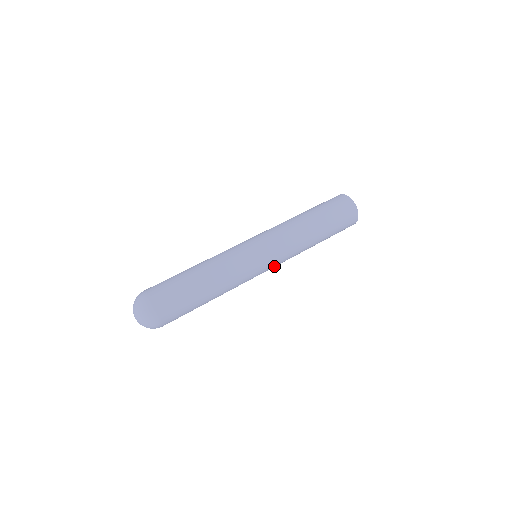
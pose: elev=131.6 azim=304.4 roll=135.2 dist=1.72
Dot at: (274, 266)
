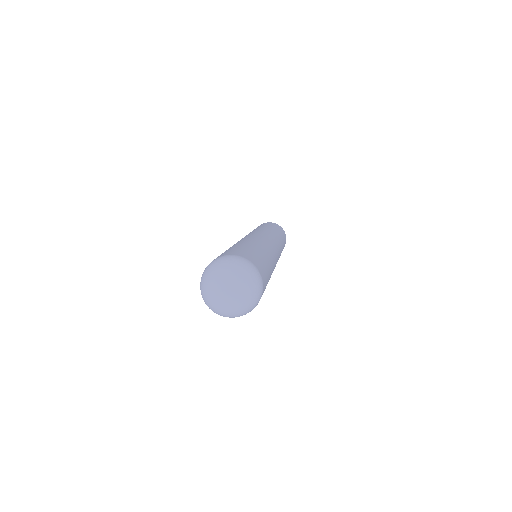
Dot at: occluded
